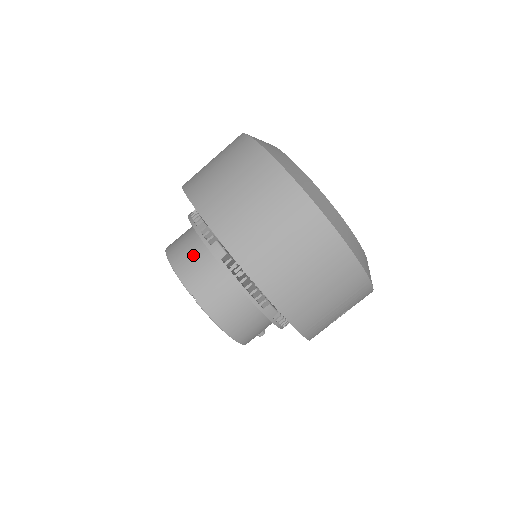
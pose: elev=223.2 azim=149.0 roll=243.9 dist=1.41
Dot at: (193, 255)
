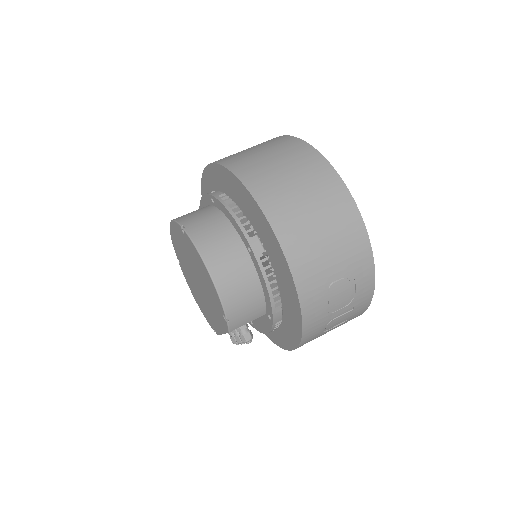
Dot at: (194, 211)
